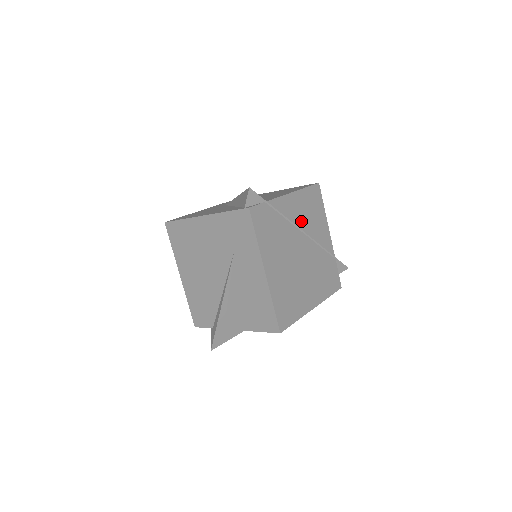
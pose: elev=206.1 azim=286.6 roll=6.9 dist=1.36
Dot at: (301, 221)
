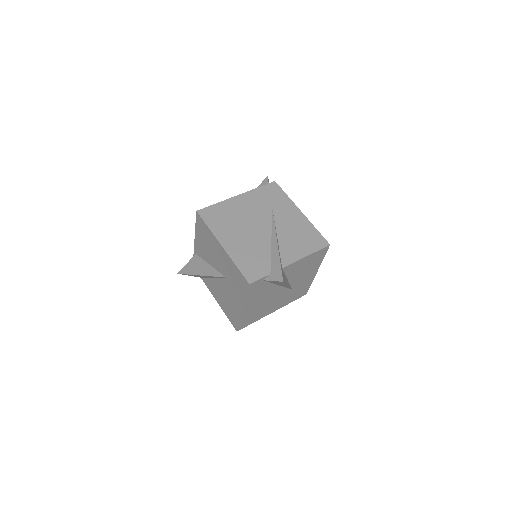
Dot at: occluded
